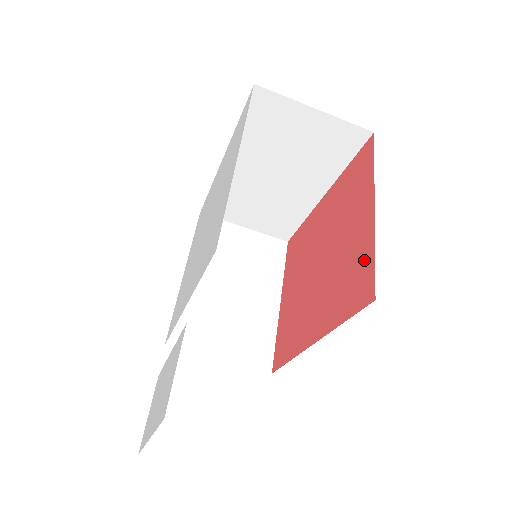
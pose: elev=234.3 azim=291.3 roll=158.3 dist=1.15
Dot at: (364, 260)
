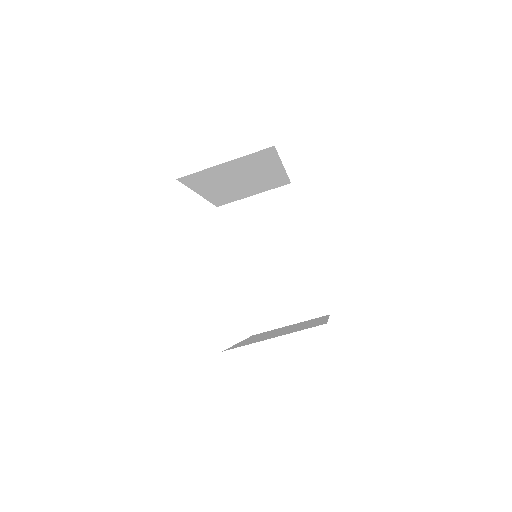
Dot at: occluded
